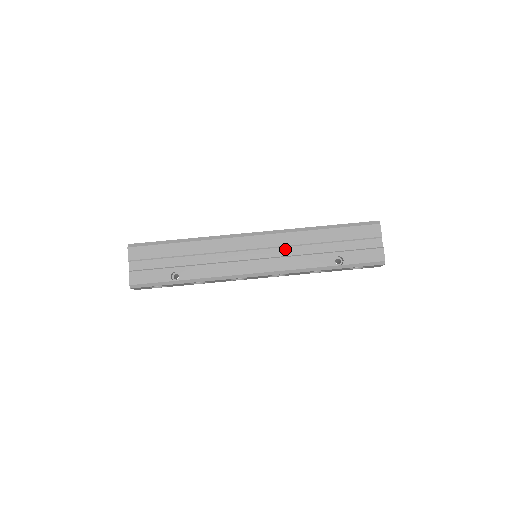
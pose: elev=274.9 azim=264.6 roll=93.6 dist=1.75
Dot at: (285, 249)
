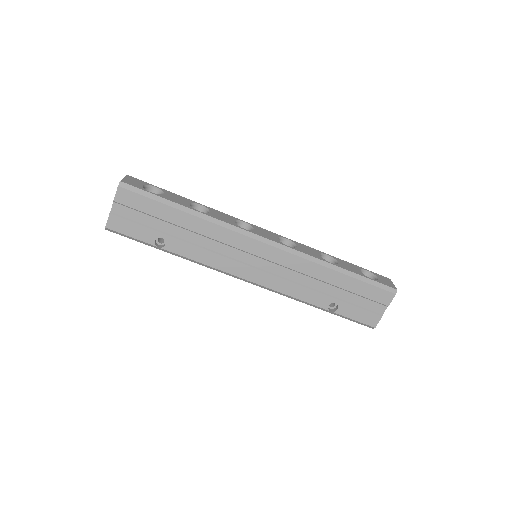
Dot at: (289, 271)
